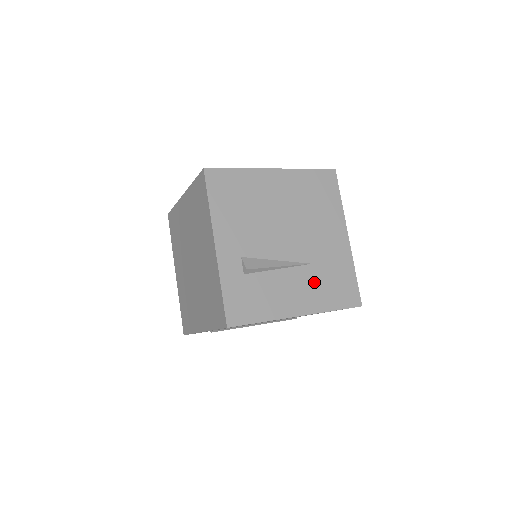
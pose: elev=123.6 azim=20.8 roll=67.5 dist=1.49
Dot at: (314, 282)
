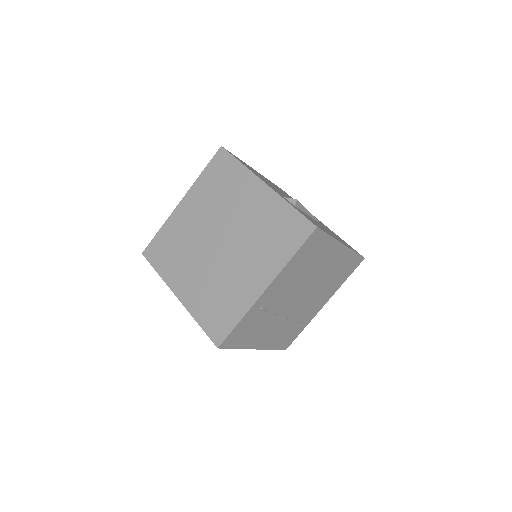
Dot at: occluded
